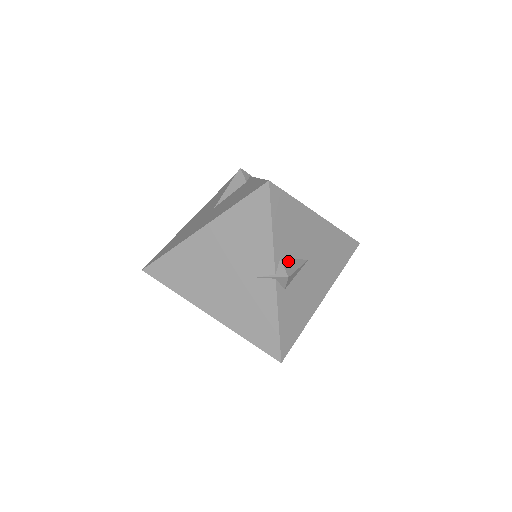
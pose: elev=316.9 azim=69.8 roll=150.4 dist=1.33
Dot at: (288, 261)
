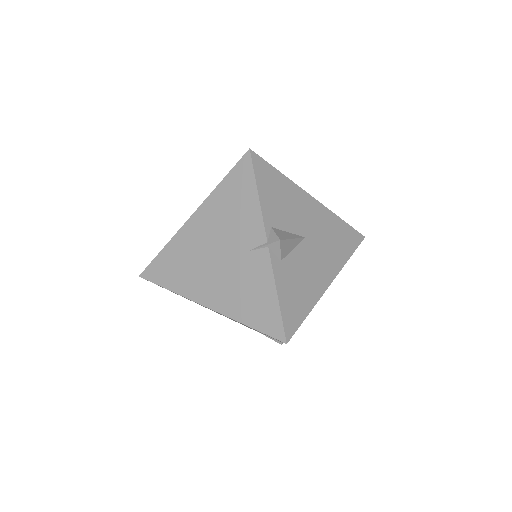
Dot at: (280, 231)
